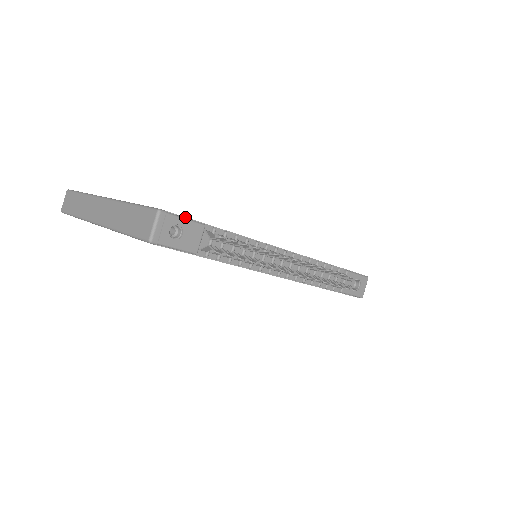
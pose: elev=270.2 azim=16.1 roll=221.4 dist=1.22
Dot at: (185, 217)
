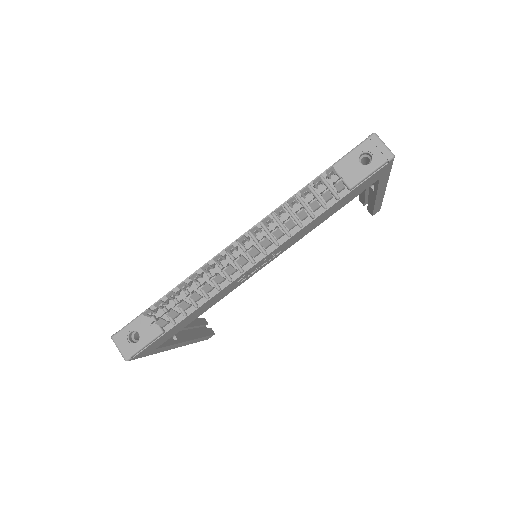
Dot at: (134, 319)
